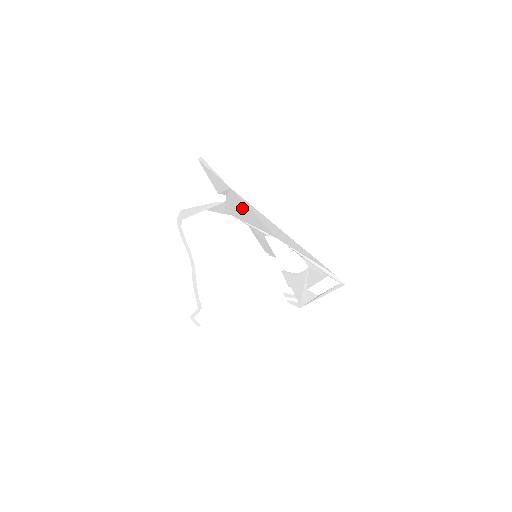
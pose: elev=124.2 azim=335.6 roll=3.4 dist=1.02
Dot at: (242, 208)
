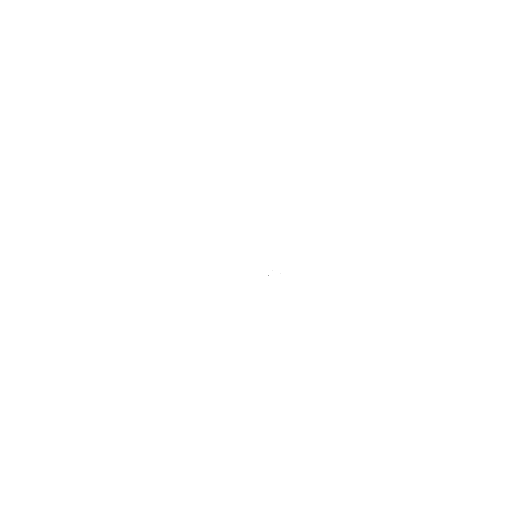
Dot at: occluded
